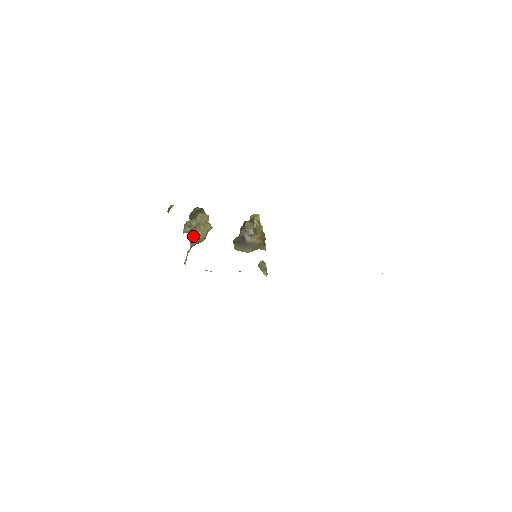
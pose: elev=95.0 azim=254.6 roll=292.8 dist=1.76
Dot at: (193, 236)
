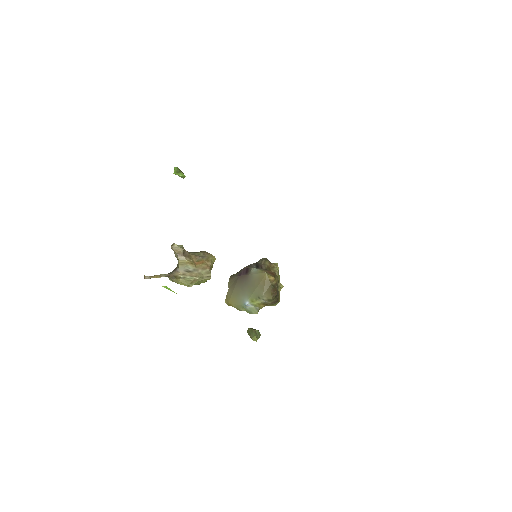
Dot at: (180, 265)
